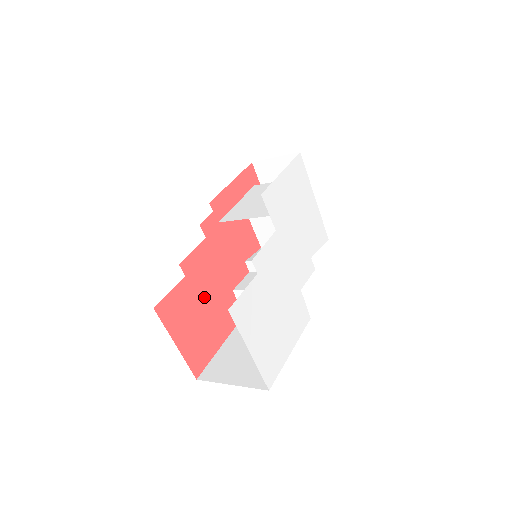
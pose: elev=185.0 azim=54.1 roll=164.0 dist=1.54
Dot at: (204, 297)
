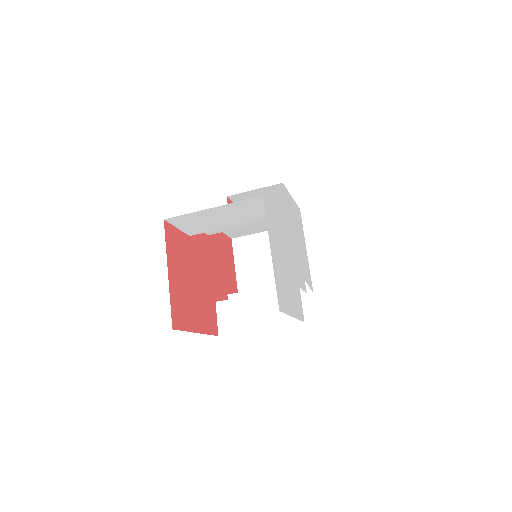
Dot at: (196, 272)
